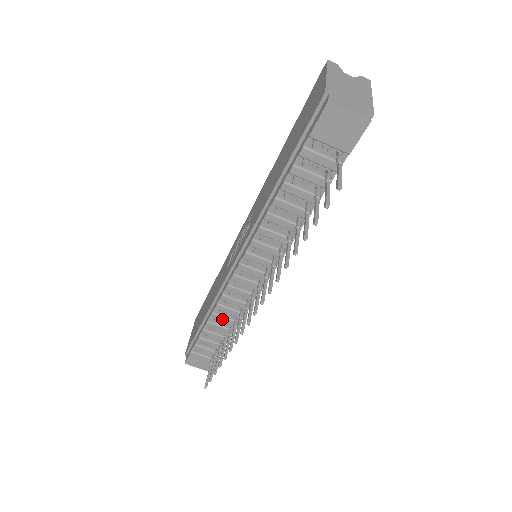
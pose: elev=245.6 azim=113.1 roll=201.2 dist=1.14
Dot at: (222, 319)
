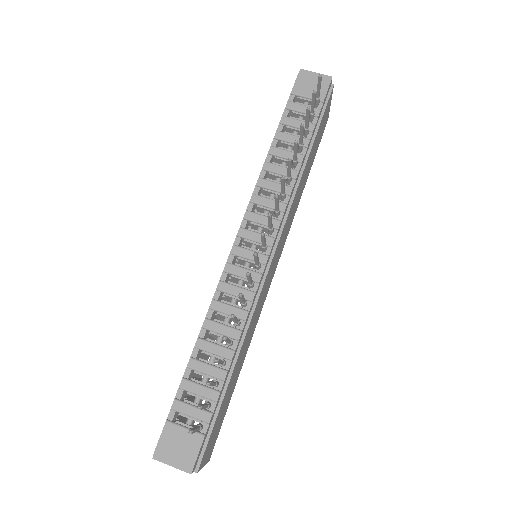
Dot at: (218, 327)
